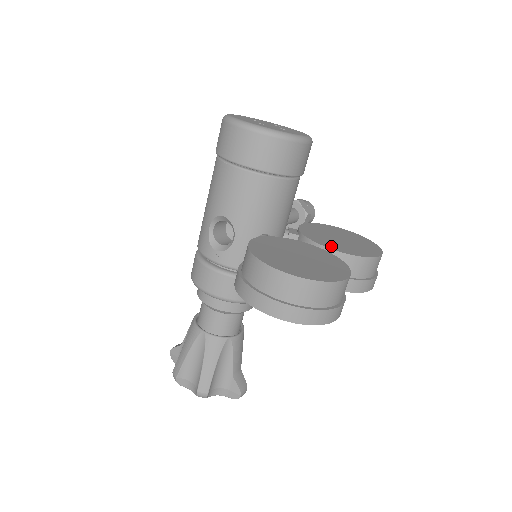
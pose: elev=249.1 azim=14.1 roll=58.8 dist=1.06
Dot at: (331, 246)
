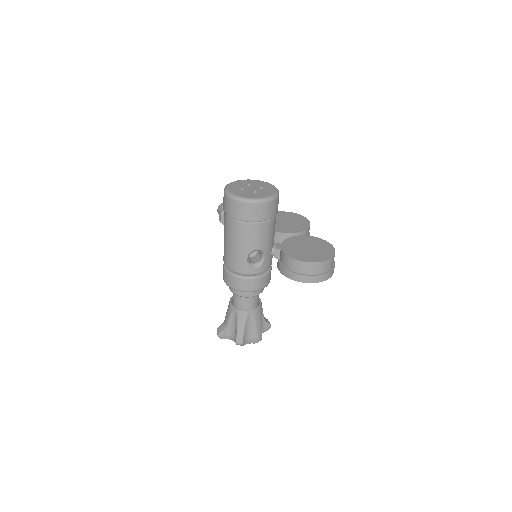
Dot at: (296, 231)
